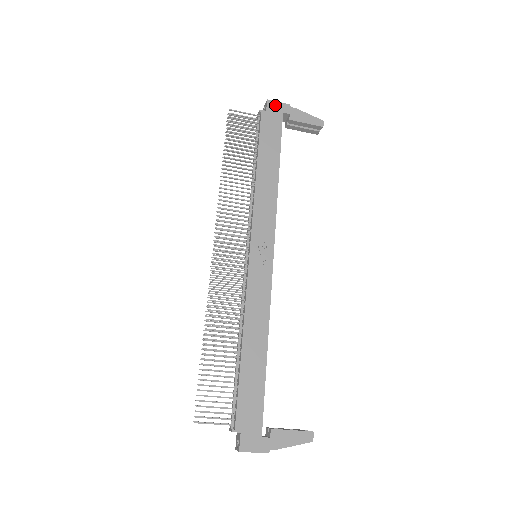
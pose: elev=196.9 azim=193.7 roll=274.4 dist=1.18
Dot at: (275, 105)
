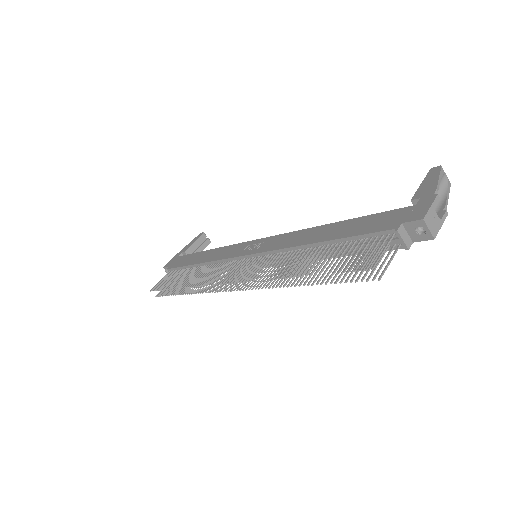
Dot at: (170, 262)
